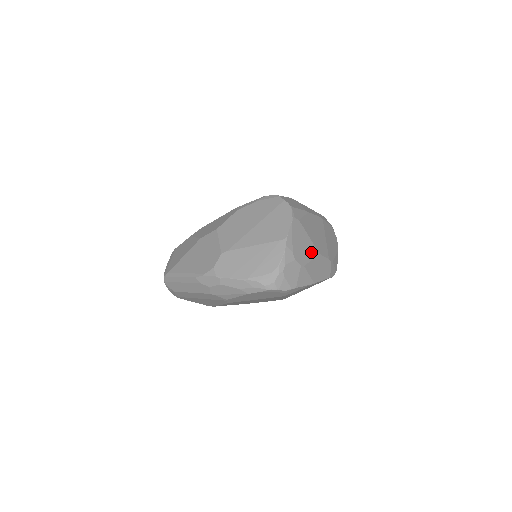
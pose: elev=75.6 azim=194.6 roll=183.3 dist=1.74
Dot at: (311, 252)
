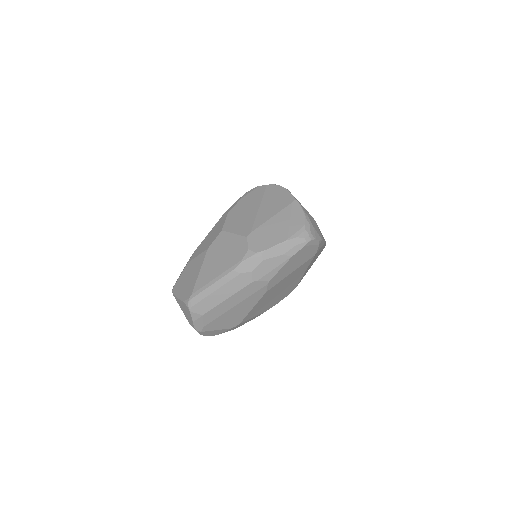
Dot at: occluded
